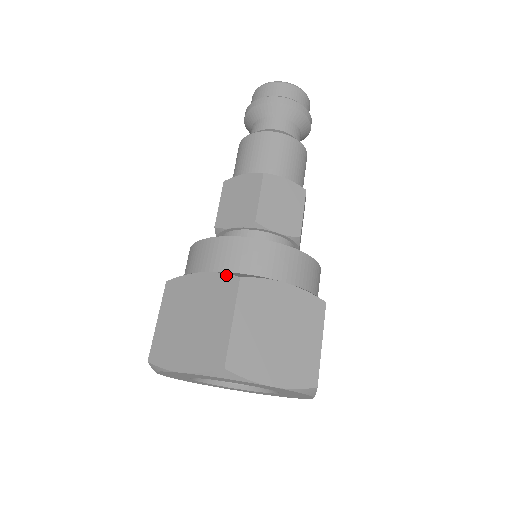
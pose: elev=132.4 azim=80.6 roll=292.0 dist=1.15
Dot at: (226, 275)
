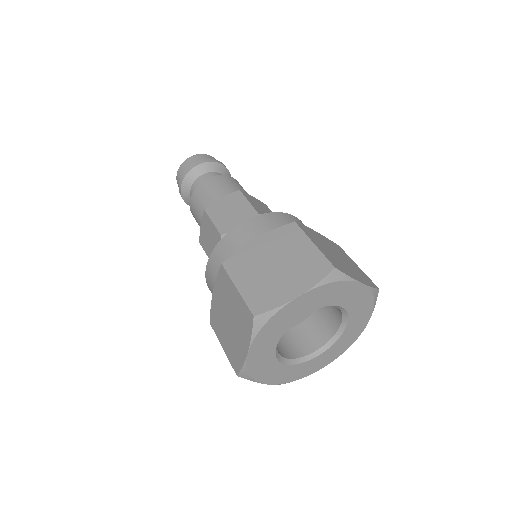
Dot at: (281, 227)
